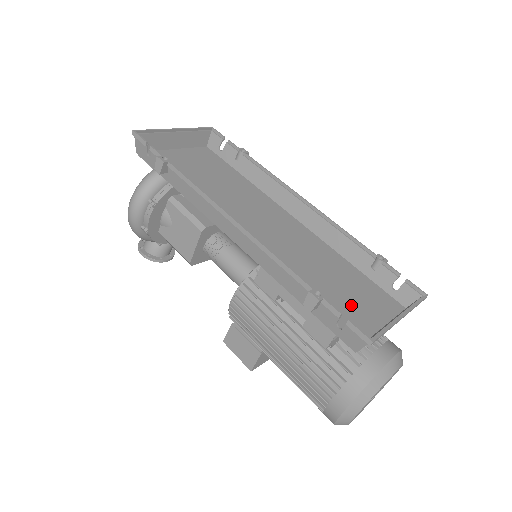
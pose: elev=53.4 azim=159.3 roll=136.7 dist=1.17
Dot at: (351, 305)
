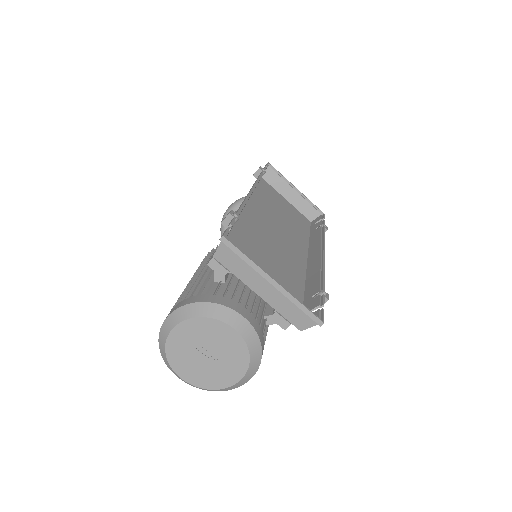
Dot at: occluded
